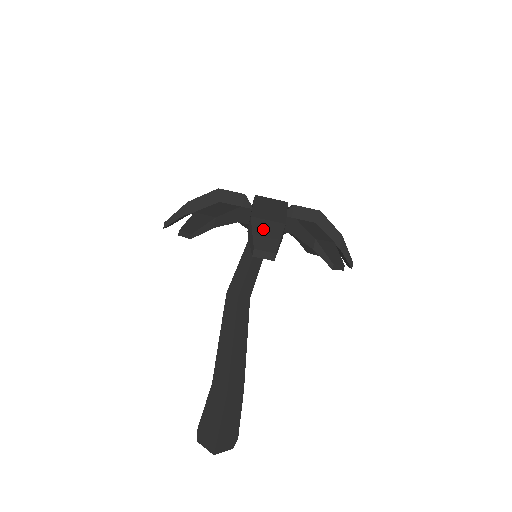
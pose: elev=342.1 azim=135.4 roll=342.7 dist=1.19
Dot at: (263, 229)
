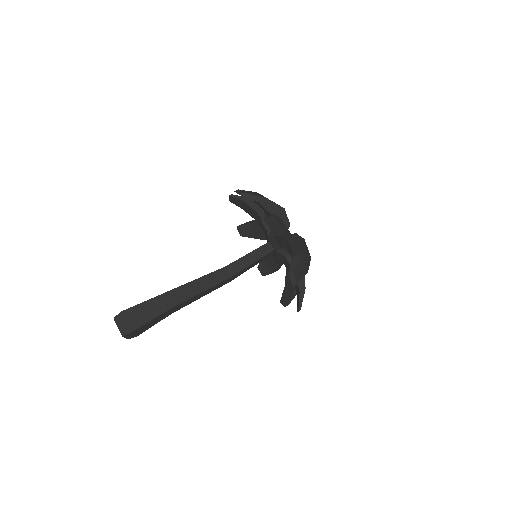
Dot at: (254, 193)
